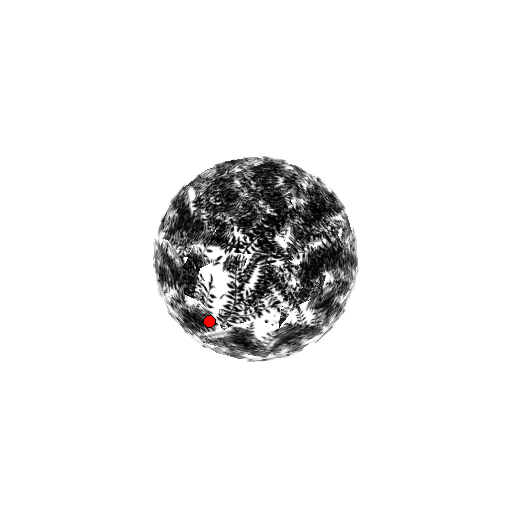
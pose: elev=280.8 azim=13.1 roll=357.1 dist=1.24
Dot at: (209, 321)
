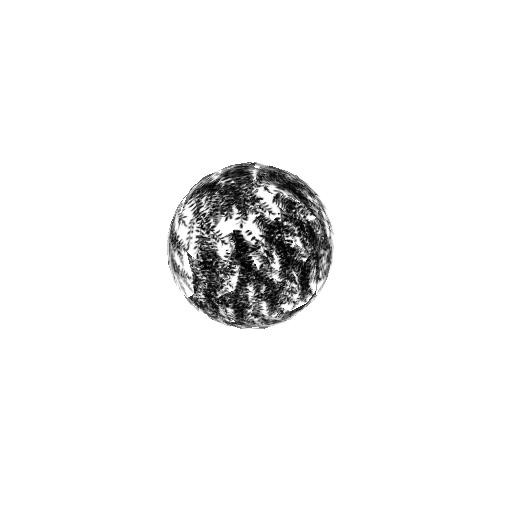
Dot at: occluded
